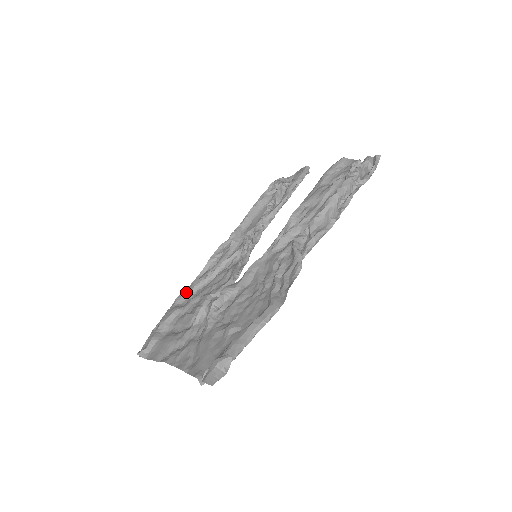
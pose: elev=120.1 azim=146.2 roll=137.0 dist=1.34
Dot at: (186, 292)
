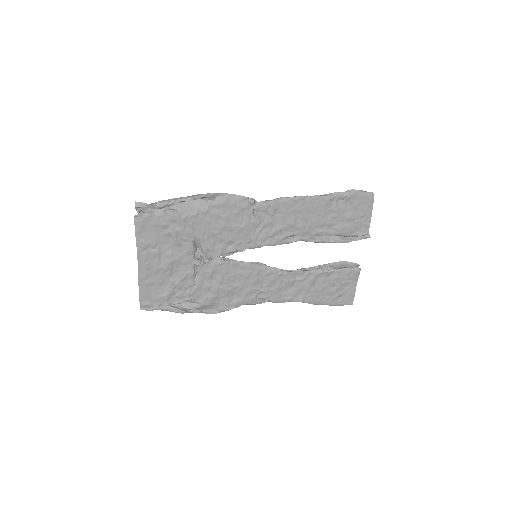
Dot at: (208, 305)
